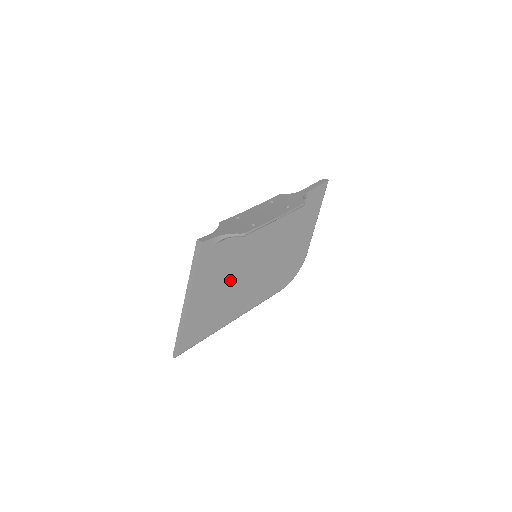
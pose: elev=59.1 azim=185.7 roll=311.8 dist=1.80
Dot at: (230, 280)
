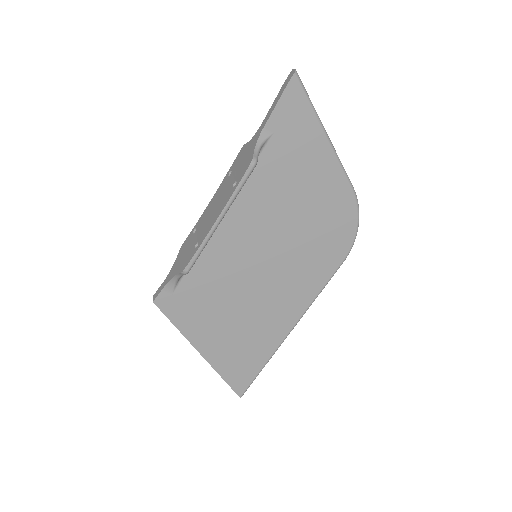
Dot at: (238, 305)
